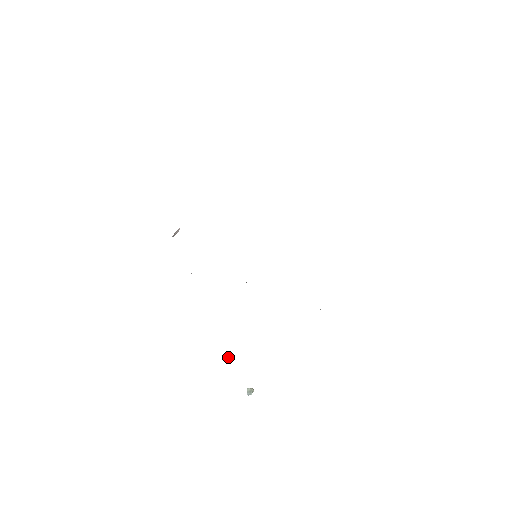
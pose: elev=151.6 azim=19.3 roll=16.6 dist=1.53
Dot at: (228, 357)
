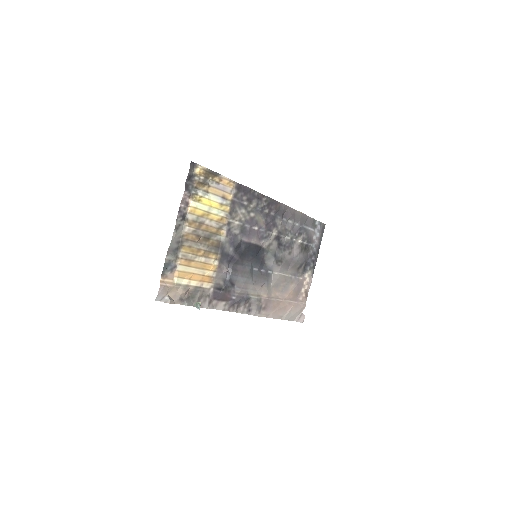
Dot at: (167, 299)
